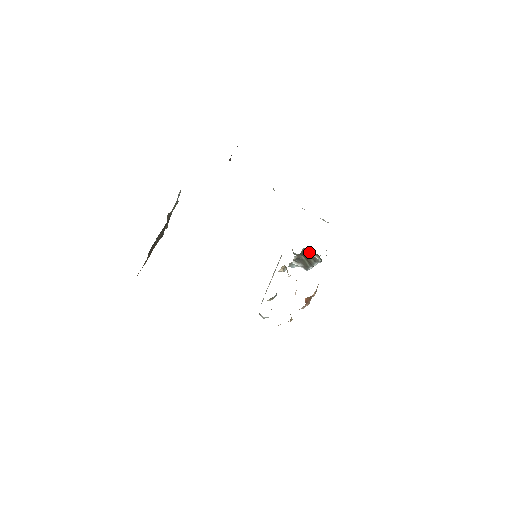
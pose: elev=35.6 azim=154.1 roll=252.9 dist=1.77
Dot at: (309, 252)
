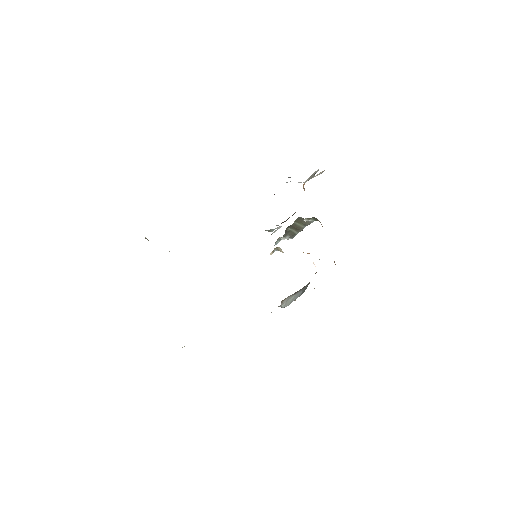
Dot at: (304, 220)
